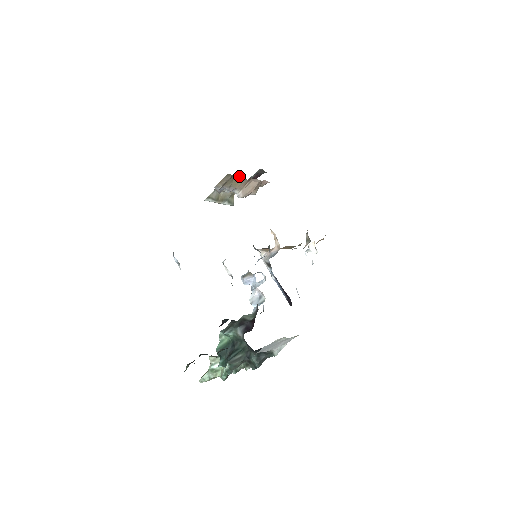
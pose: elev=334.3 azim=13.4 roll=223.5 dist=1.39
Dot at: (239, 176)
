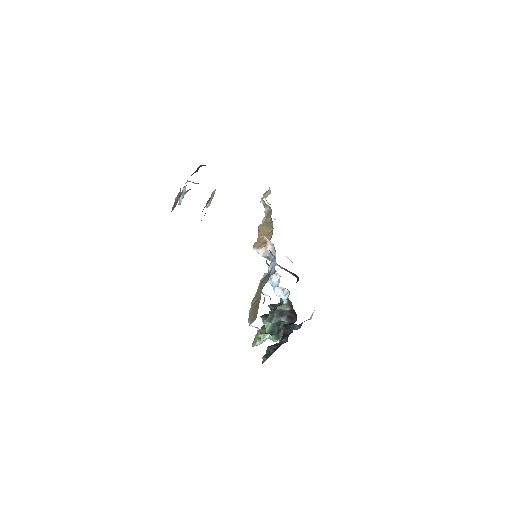
Dot at: occluded
